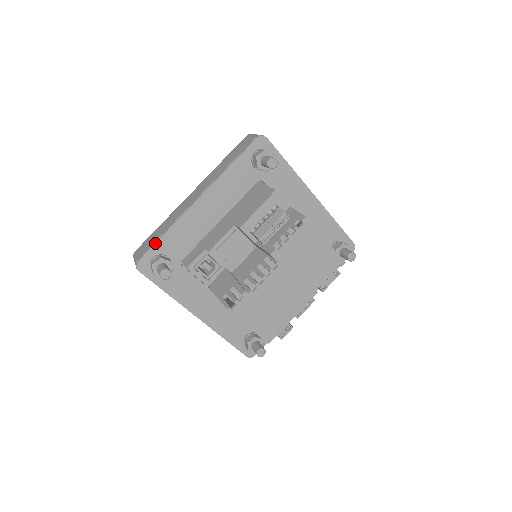
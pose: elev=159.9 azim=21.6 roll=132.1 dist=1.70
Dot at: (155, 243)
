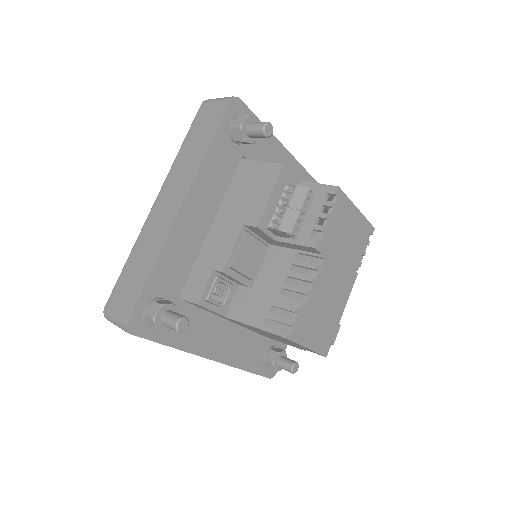
Dot at: (143, 287)
